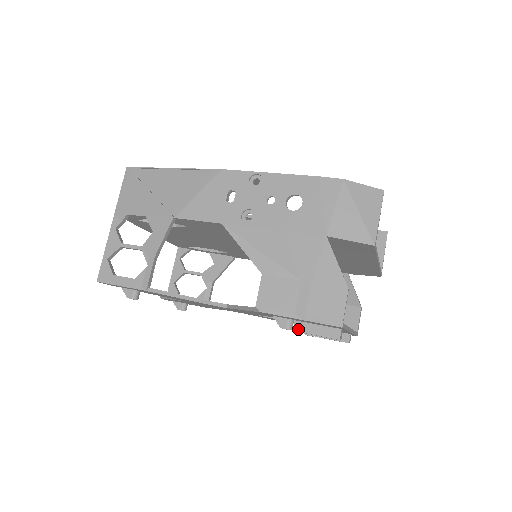
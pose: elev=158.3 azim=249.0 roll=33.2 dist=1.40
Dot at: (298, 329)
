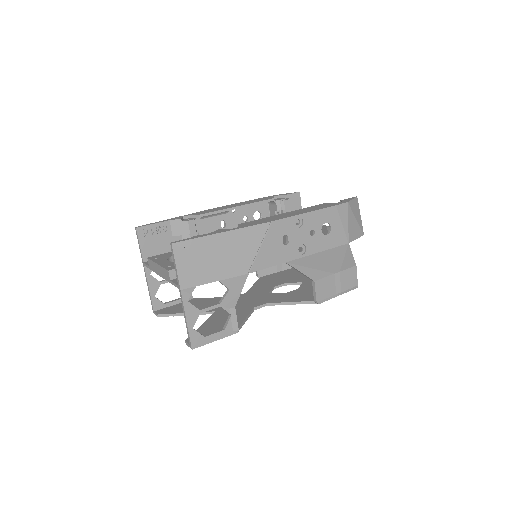
Dot at: occluded
